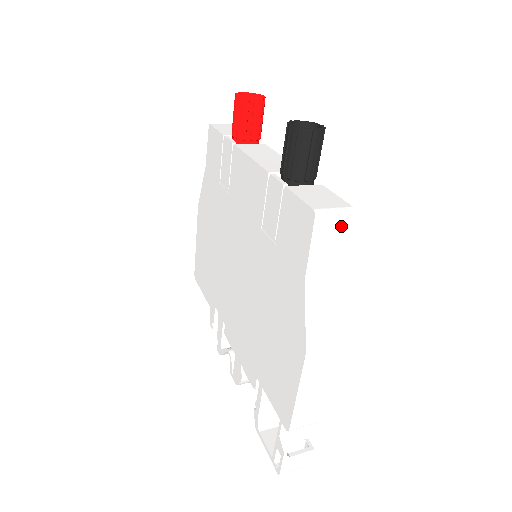
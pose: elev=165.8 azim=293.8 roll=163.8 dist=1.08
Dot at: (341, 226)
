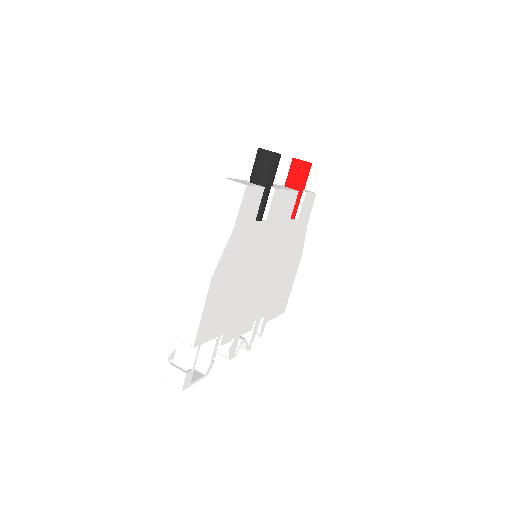
Dot at: (236, 194)
